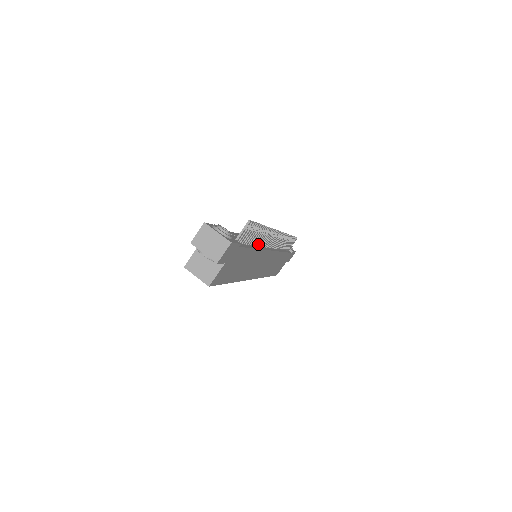
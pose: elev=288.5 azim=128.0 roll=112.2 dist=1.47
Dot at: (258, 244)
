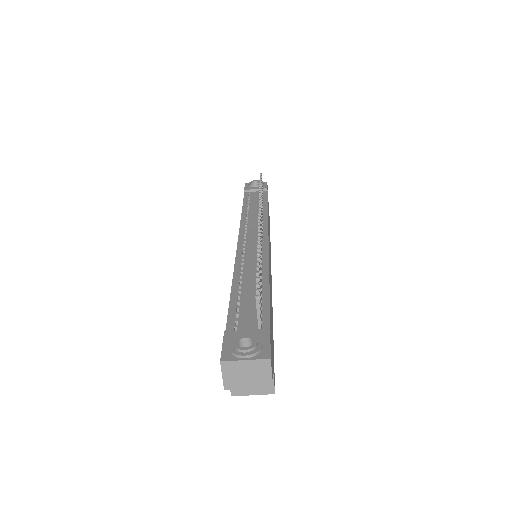
Dot at: occluded
